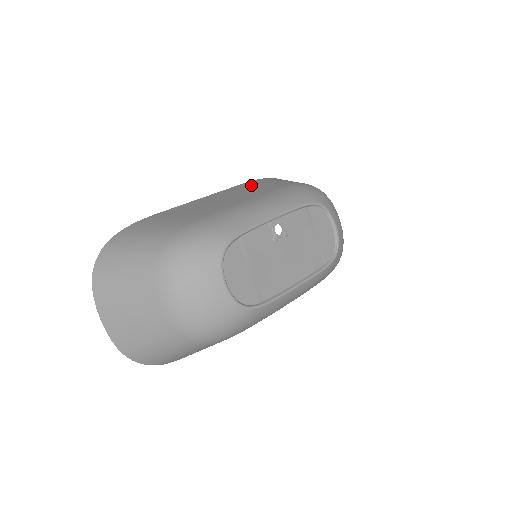
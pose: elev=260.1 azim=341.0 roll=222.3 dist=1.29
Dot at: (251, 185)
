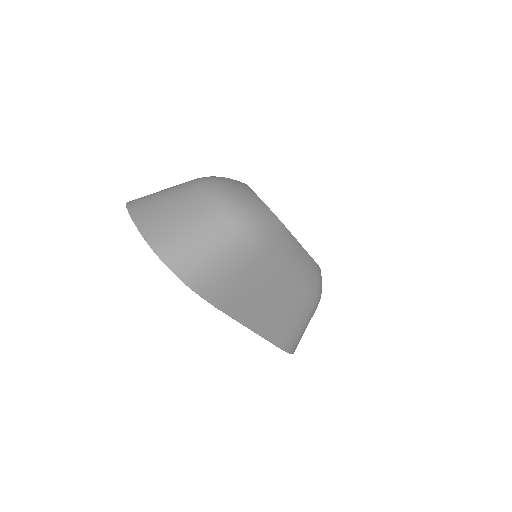
Dot at: occluded
